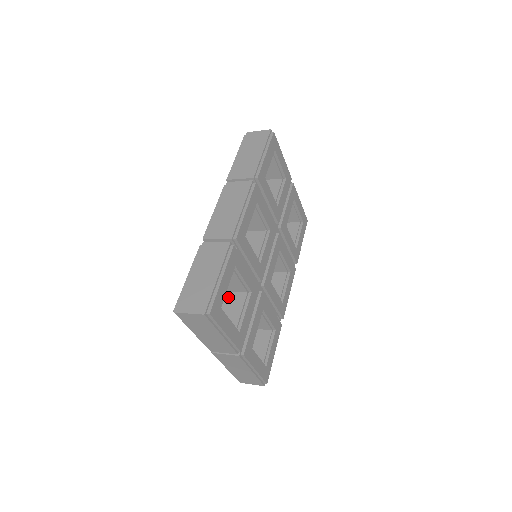
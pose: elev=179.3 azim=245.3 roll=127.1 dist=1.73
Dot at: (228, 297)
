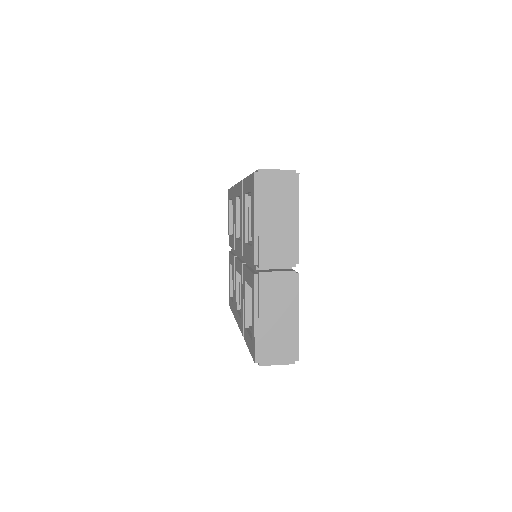
Dot at: occluded
